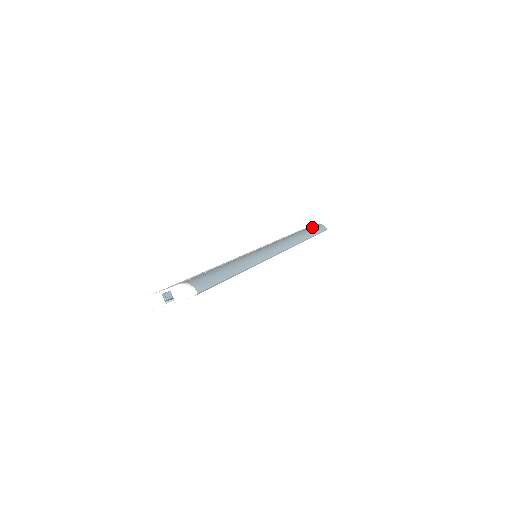
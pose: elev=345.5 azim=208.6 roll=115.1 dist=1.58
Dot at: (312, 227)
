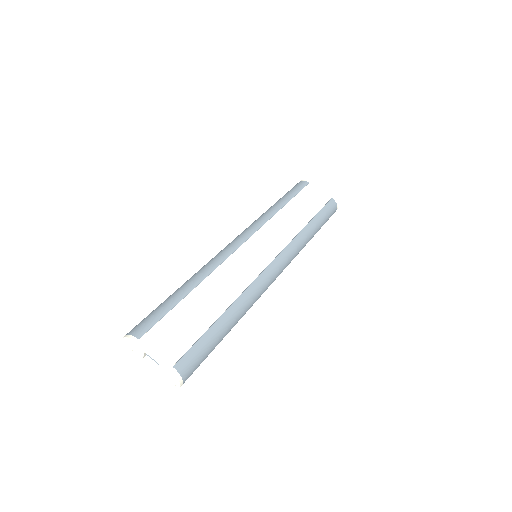
Dot at: (326, 212)
